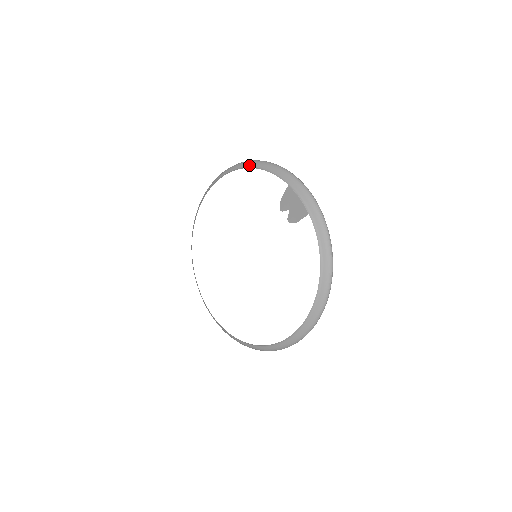
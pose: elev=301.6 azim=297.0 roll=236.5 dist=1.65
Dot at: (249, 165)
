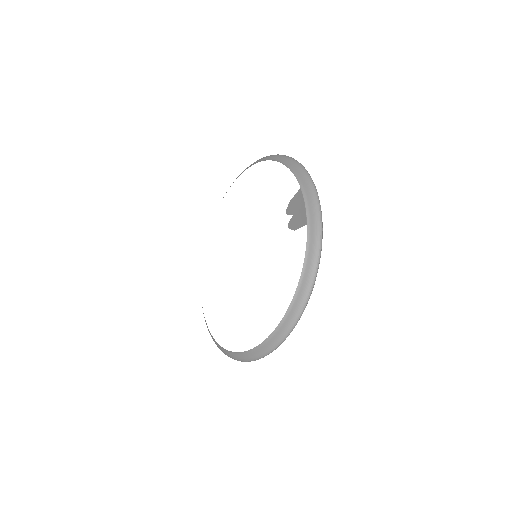
Dot at: (278, 158)
